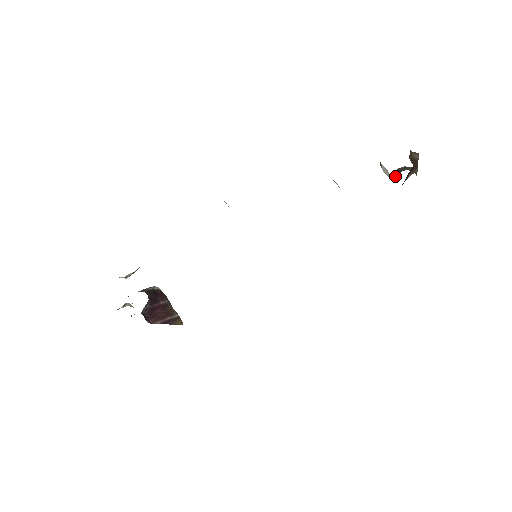
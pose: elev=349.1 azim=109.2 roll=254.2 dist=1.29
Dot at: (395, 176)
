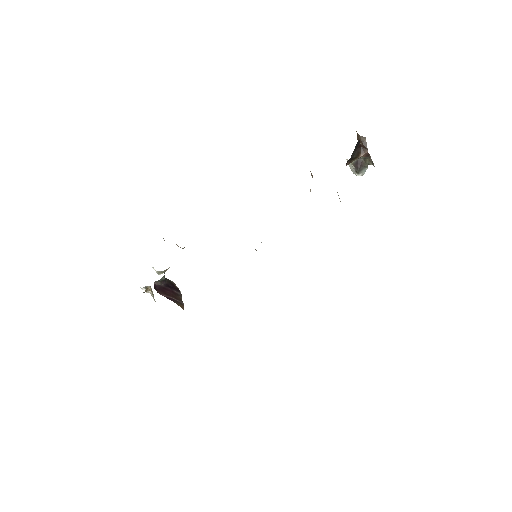
Dot at: (358, 169)
